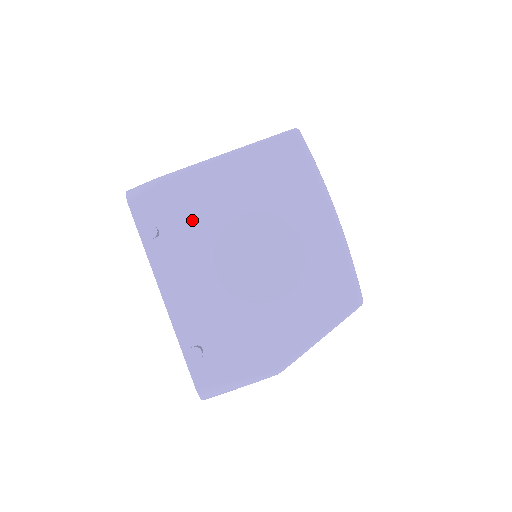
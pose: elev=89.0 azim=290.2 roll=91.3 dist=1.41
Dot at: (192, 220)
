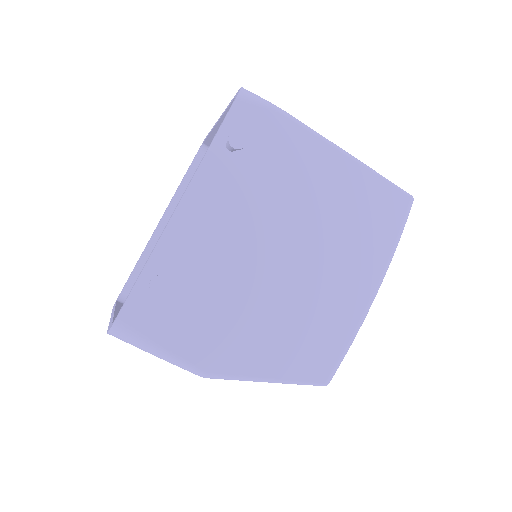
Dot at: (272, 172)
